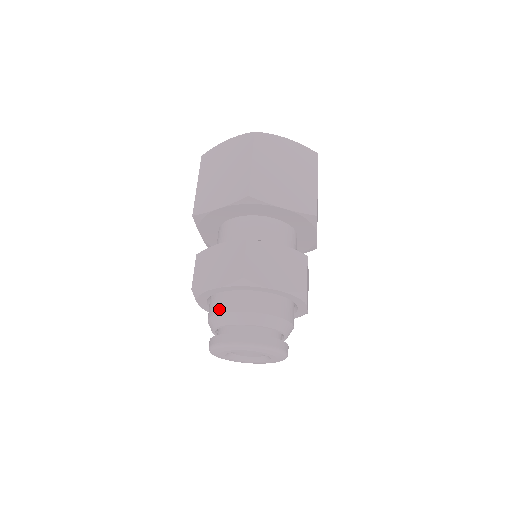
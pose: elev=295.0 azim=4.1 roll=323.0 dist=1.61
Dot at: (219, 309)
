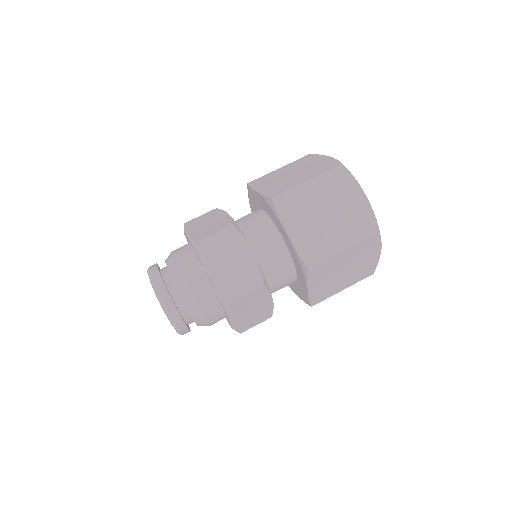
Dot at: (191, 280)
